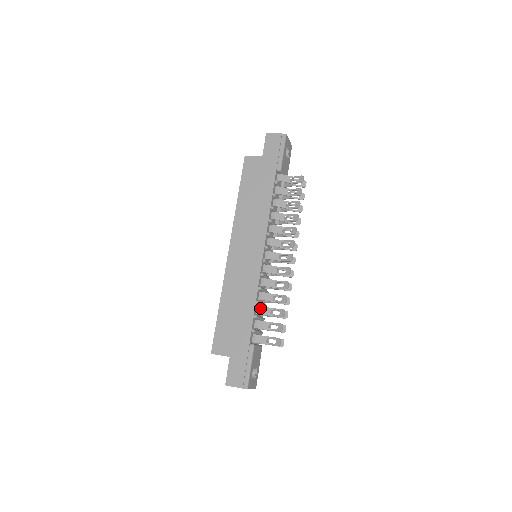
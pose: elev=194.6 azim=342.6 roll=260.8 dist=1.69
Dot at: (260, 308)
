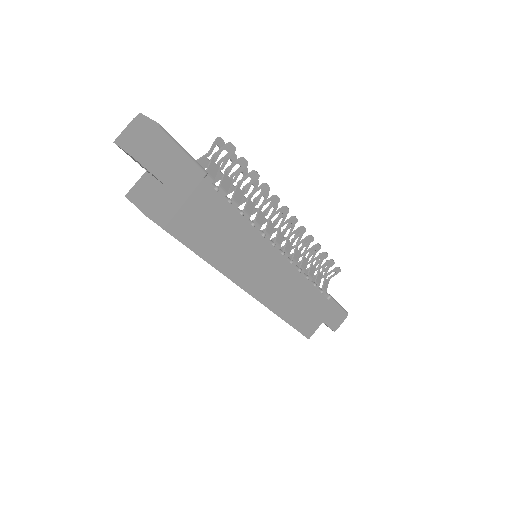
Dot at: (309, 277)
